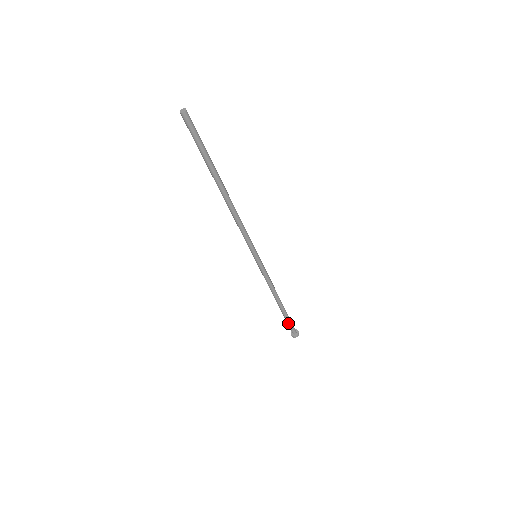
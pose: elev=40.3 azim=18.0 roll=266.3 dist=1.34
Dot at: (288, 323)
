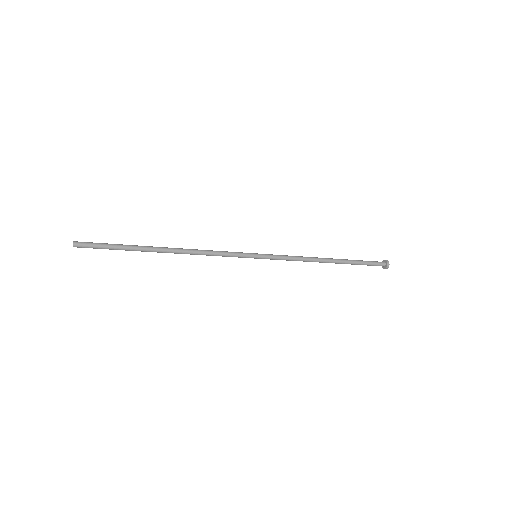
Dot at: occluded
